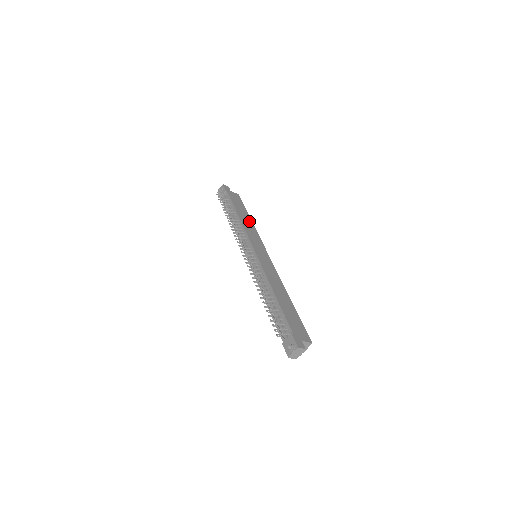
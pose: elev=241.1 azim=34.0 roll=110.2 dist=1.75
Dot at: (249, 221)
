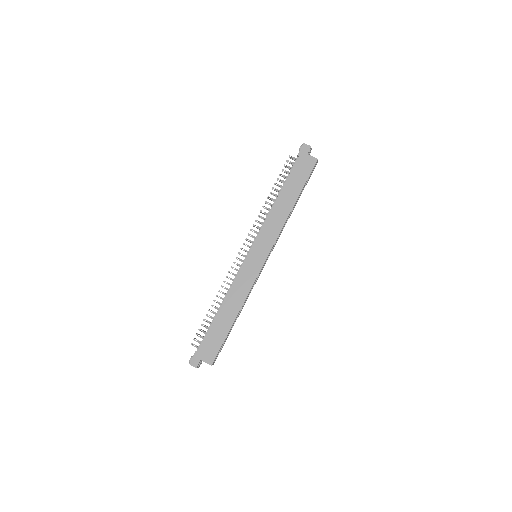
Dot at: (287, 208)
